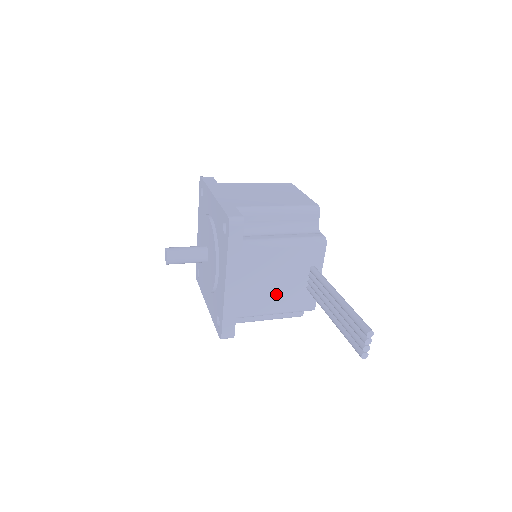
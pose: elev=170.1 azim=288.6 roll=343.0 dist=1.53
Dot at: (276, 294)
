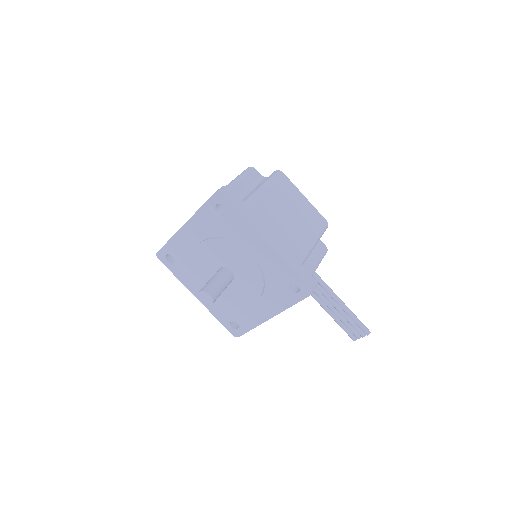
Dot at: occluded
